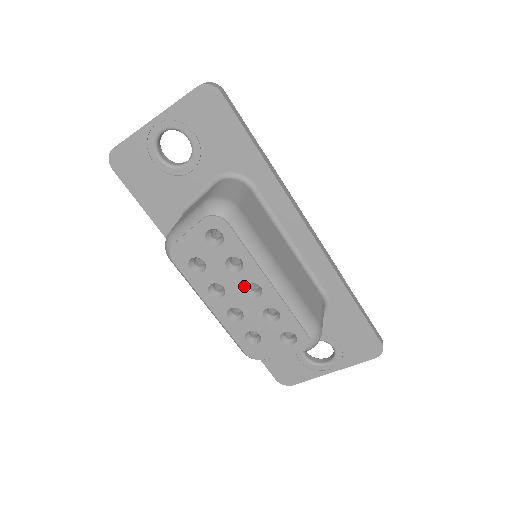
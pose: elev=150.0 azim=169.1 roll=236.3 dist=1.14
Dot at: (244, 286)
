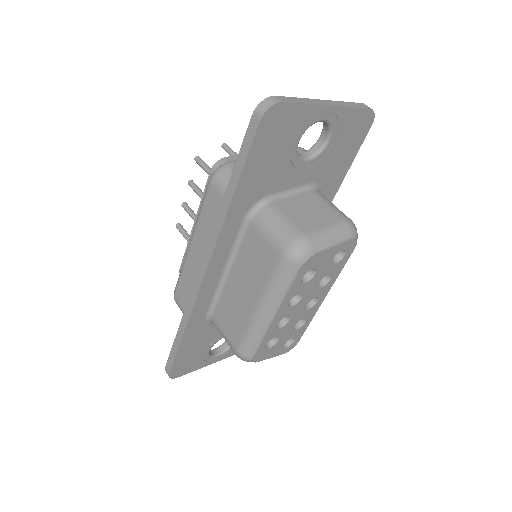
Dot at: occluded
